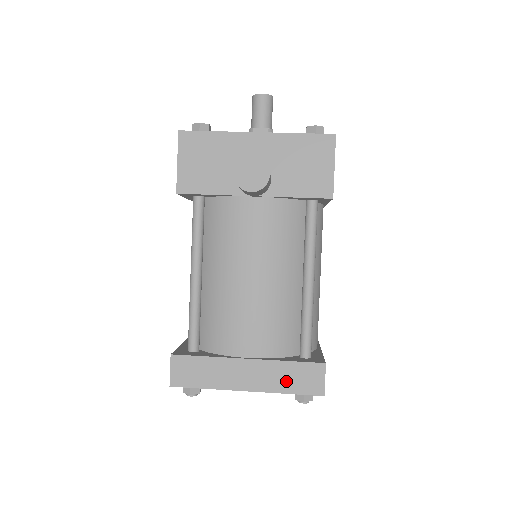
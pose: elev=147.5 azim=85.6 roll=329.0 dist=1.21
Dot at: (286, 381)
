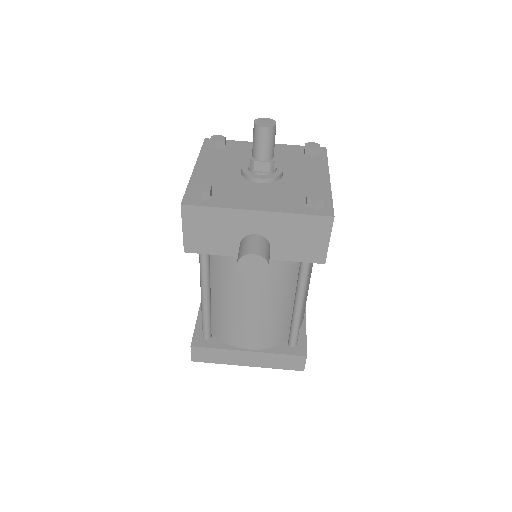
Dot at: (277, 363)
